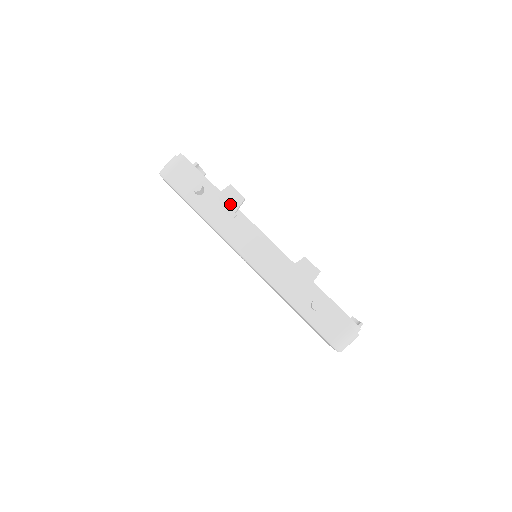
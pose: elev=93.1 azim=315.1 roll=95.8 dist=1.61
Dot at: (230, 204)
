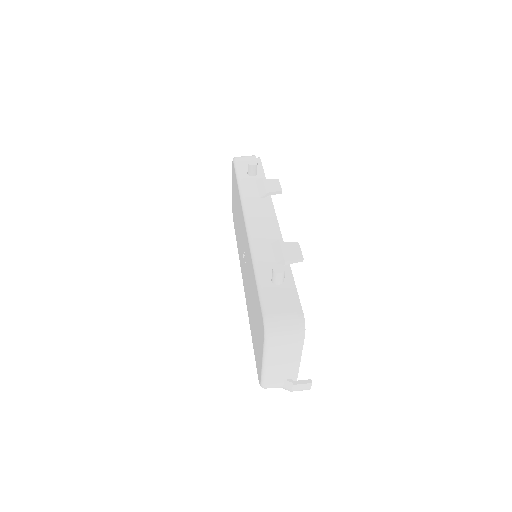
Dot at: (267, 187)
